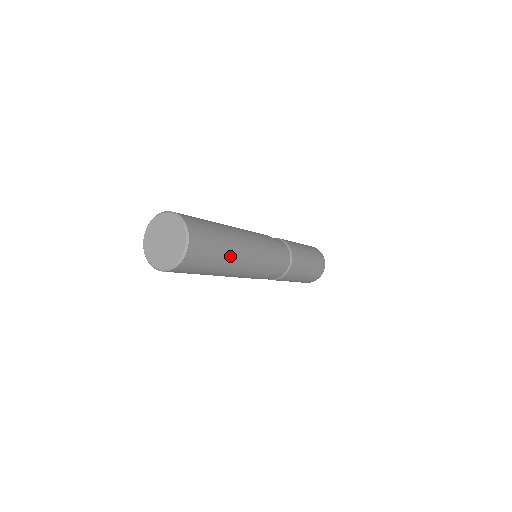
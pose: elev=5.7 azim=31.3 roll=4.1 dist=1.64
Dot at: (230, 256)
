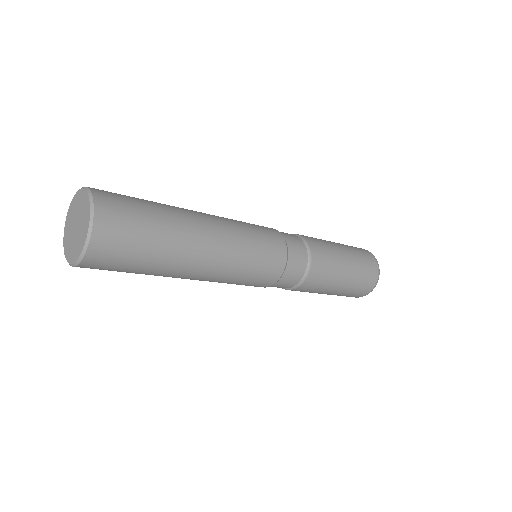
Dot at: (183, 237)
